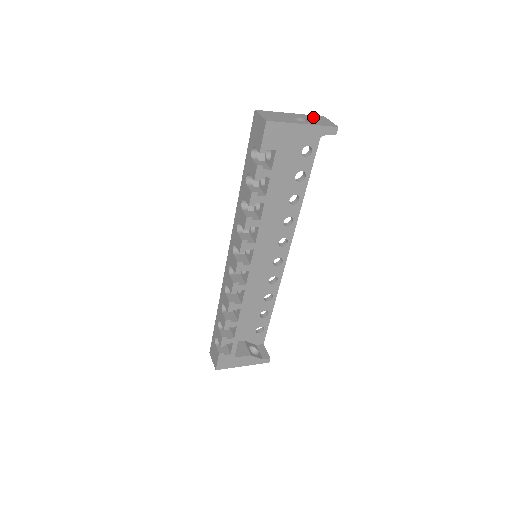
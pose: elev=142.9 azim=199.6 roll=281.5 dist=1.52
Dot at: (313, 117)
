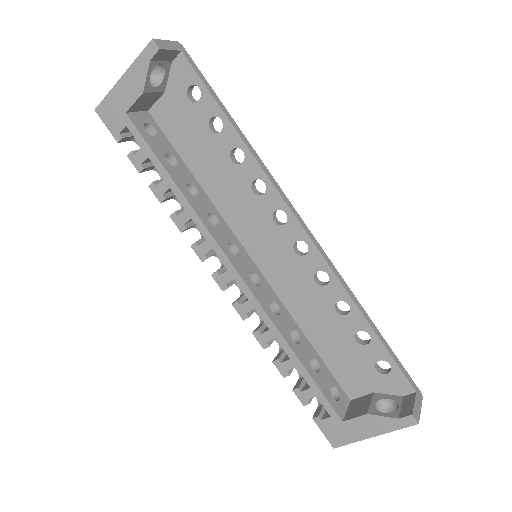
Dot at: occluded
